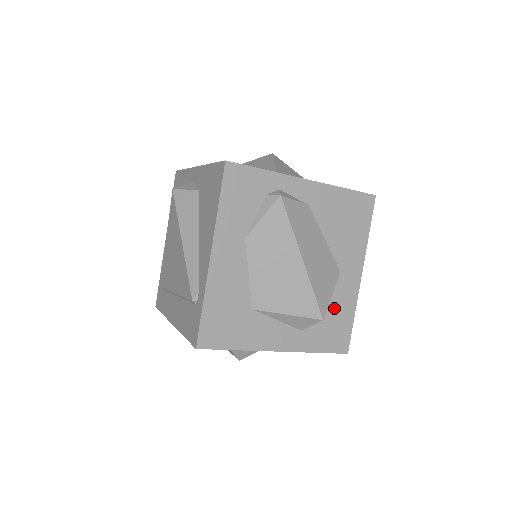
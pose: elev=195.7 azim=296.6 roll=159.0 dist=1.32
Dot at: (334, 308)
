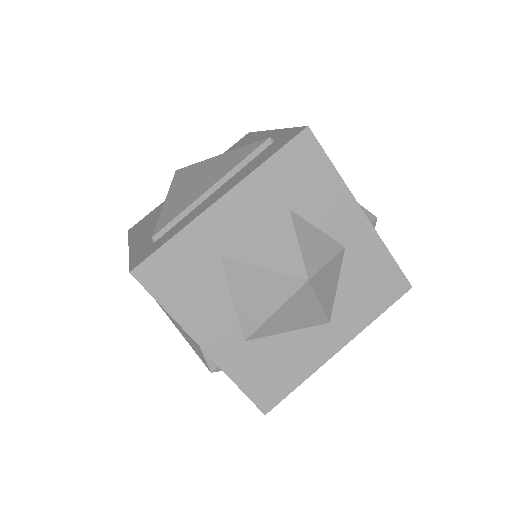
Dot at: occluded
